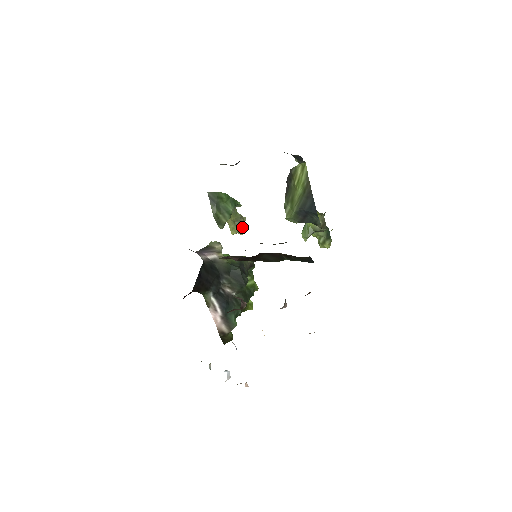
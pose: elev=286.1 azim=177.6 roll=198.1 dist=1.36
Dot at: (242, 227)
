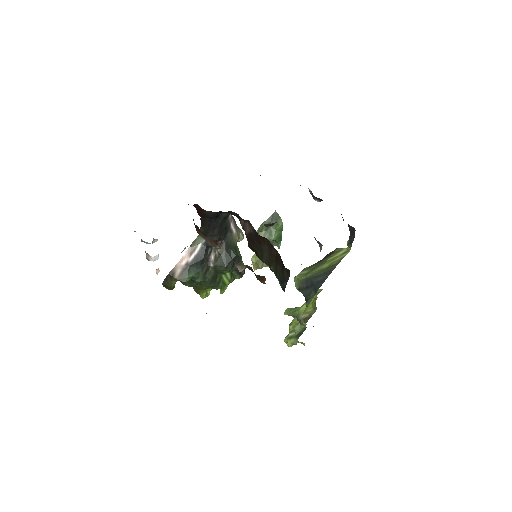
Dot at: (261, 265)
